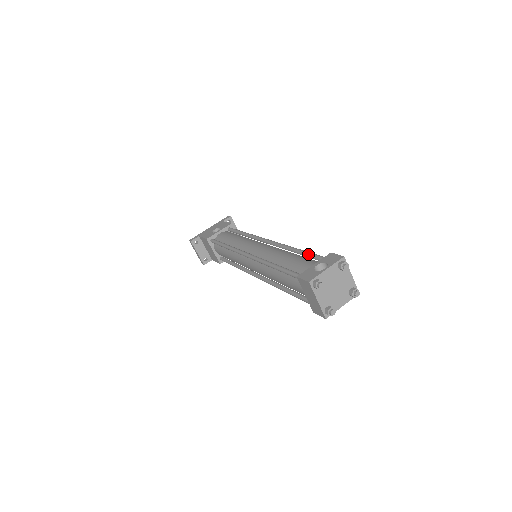
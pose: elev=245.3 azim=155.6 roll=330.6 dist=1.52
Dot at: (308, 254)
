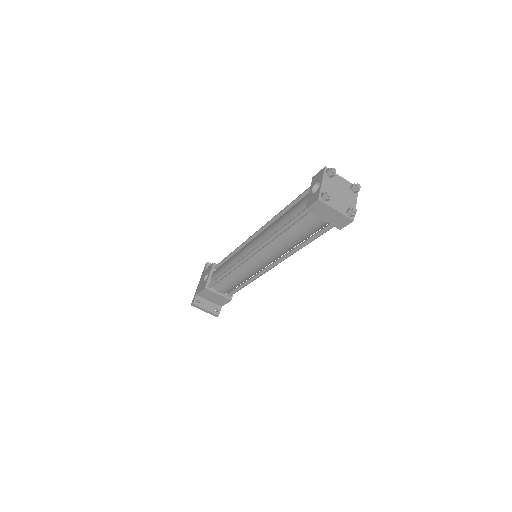
Dot at: (296, 199)
